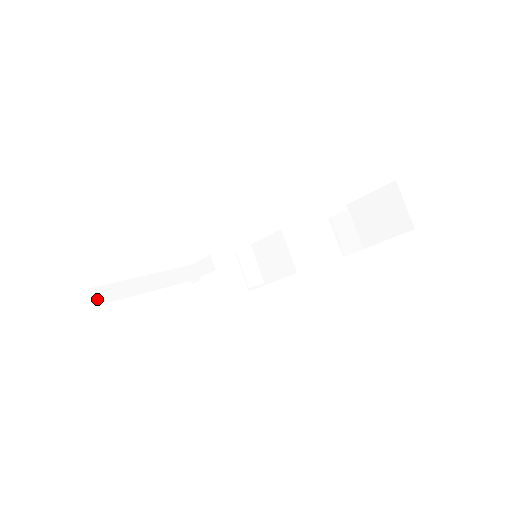
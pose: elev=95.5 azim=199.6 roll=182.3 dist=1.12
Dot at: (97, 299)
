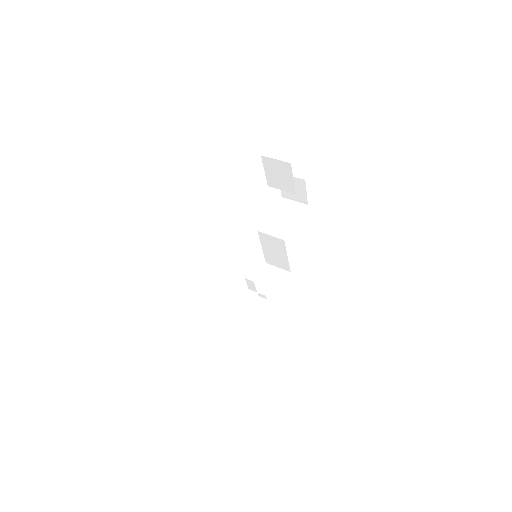
Dot at: (214, 349)
